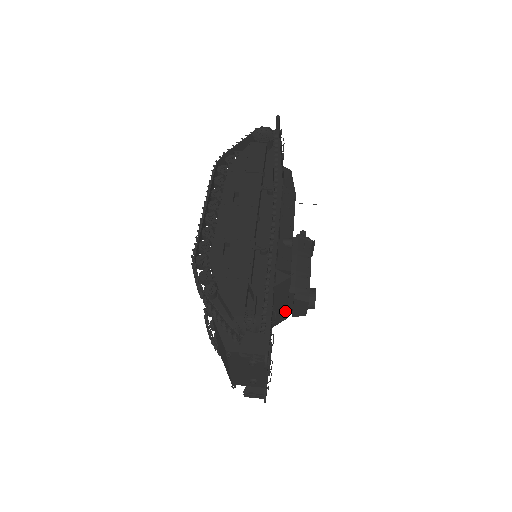
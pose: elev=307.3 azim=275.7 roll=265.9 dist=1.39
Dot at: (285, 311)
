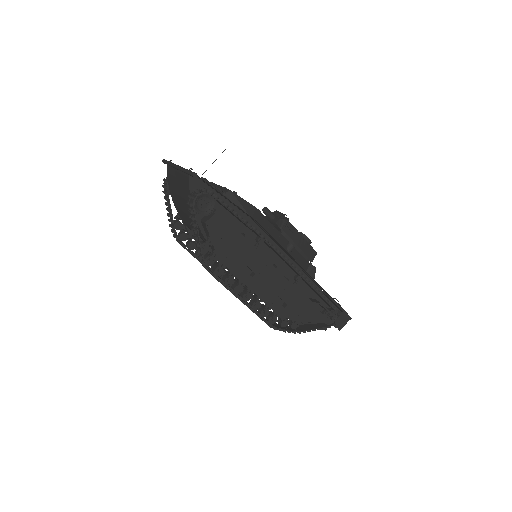
Dot at: occluded
